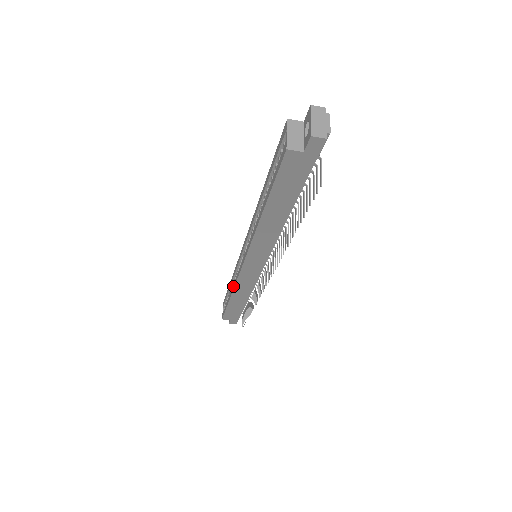
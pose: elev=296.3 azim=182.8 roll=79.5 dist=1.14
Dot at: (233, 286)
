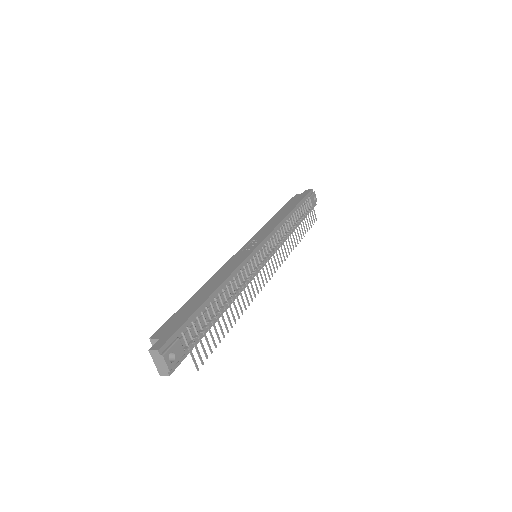
Dot at: occluded
